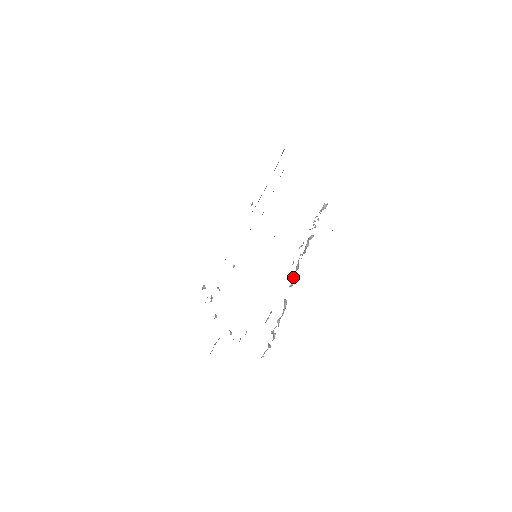
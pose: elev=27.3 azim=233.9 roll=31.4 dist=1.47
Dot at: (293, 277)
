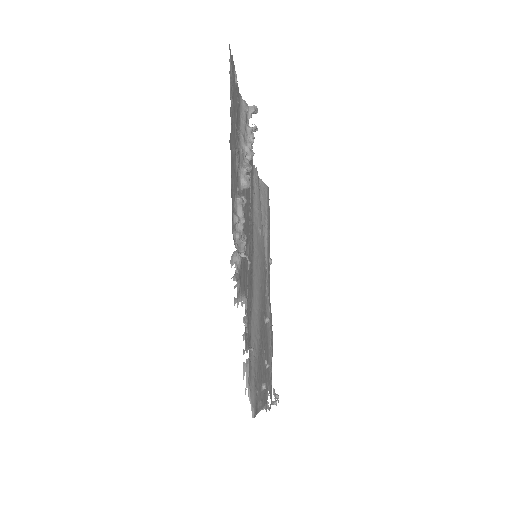
Dot at: (240, 170)
